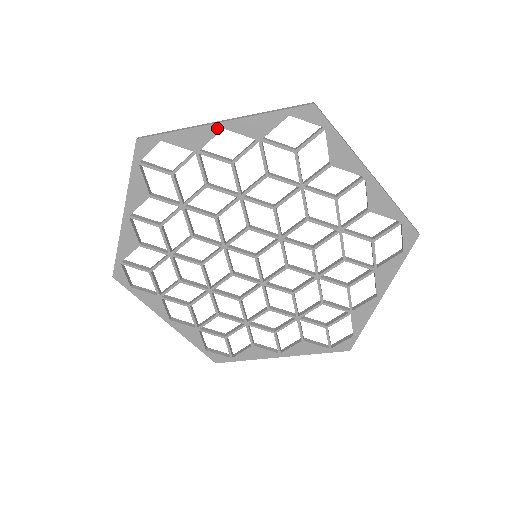
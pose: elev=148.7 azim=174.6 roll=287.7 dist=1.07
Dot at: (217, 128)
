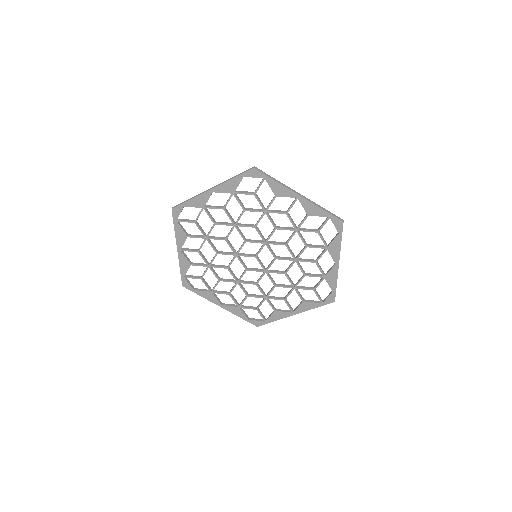
Dot at: (209, 193)
